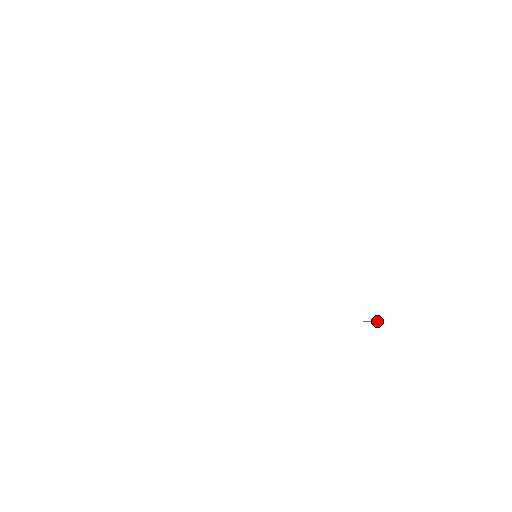
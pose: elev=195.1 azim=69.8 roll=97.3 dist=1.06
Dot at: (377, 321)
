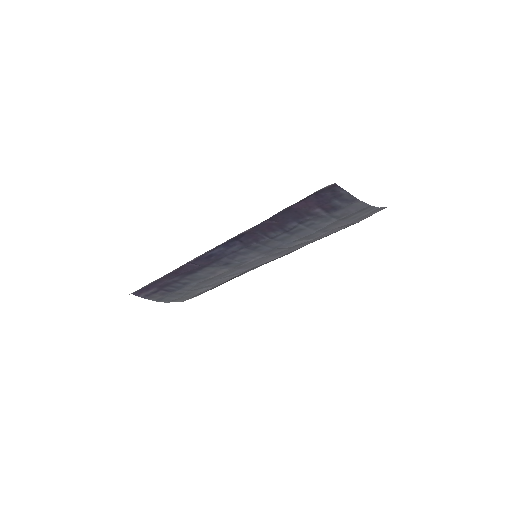
Dot at: (283, 209)
